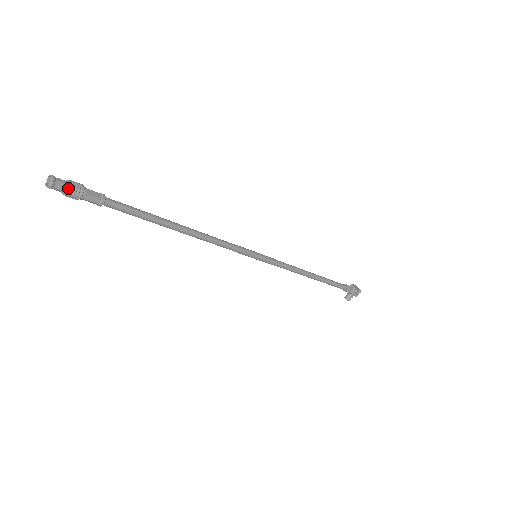
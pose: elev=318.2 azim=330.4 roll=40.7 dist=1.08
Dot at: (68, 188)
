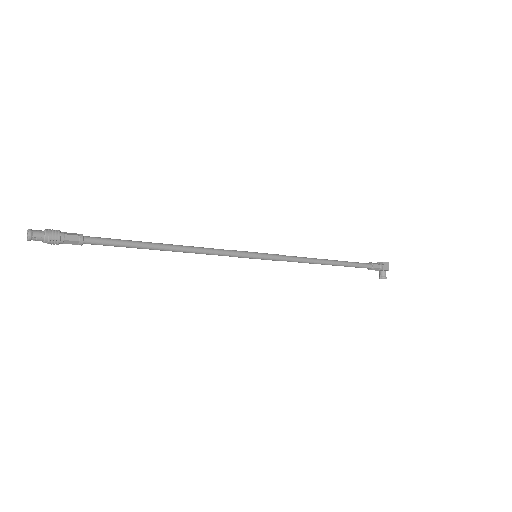
Dot at: (45, 233)
